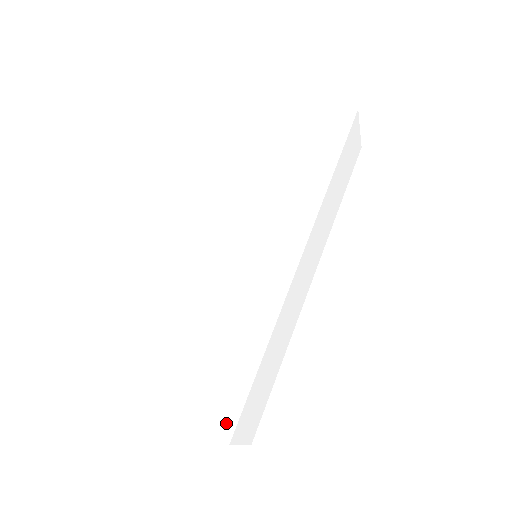
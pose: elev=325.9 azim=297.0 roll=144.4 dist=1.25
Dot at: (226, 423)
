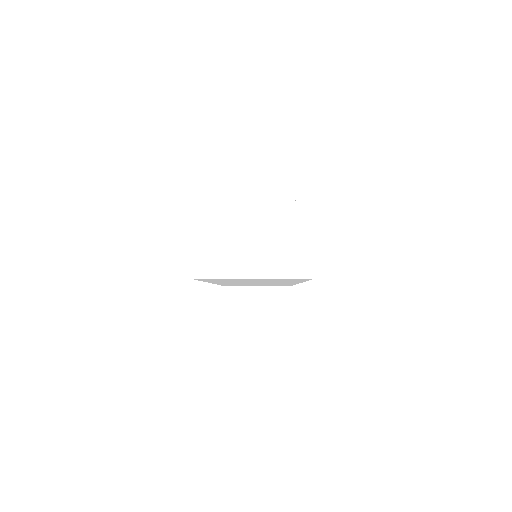
Dot at: occluded
